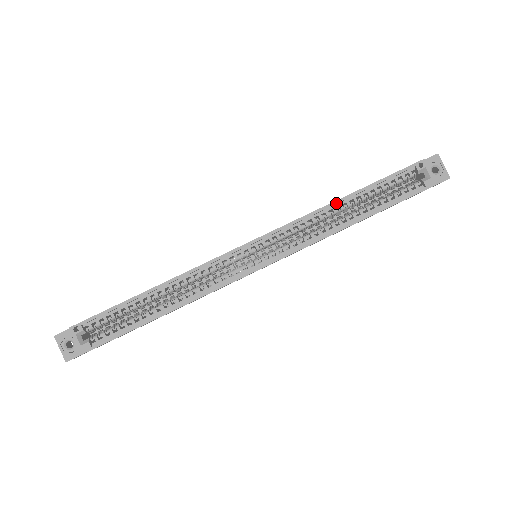
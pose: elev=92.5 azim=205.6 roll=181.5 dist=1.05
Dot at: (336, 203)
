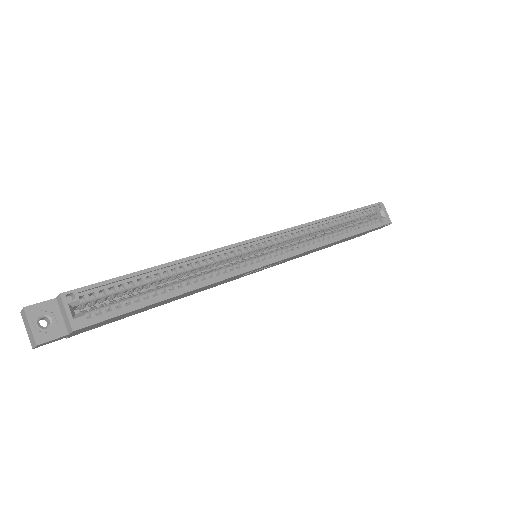
Dot at: (328, 219)
